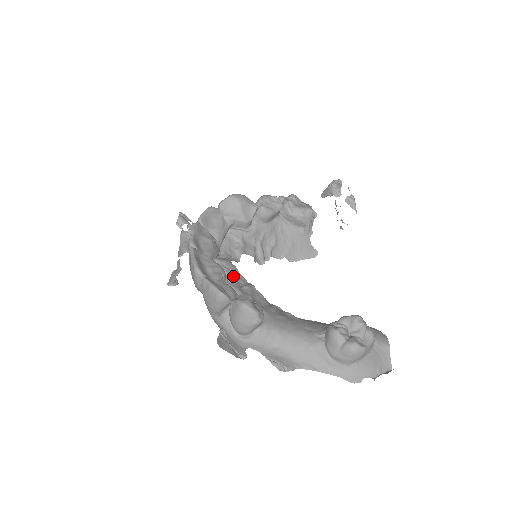
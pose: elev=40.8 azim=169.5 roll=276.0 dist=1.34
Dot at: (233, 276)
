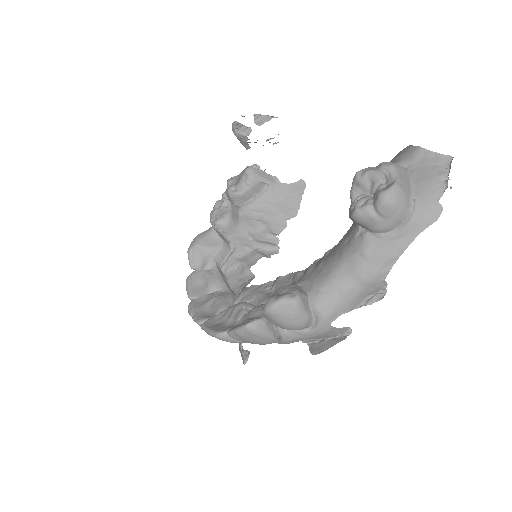
Dot at: (255, 295)
